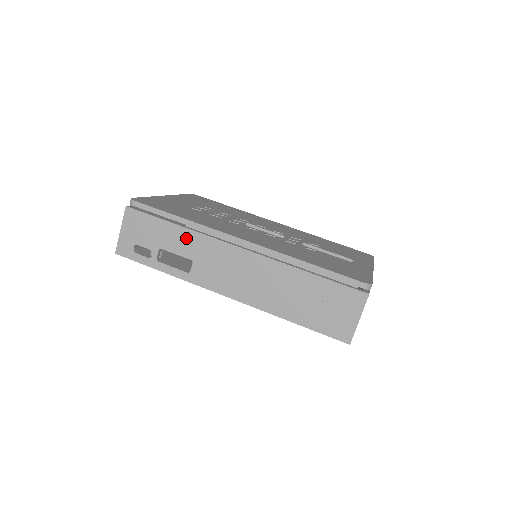
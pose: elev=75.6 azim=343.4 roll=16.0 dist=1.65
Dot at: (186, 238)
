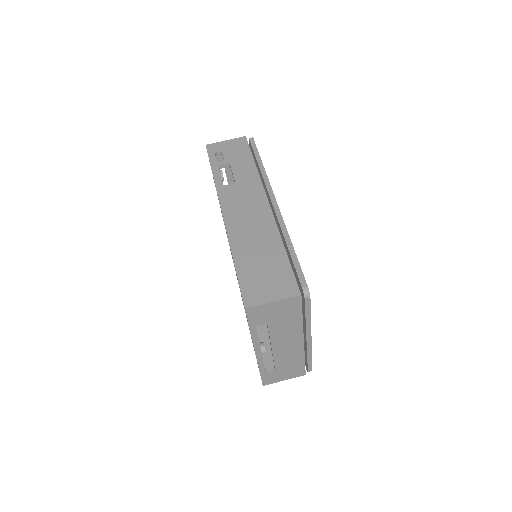
Dot at: (250, 172)
